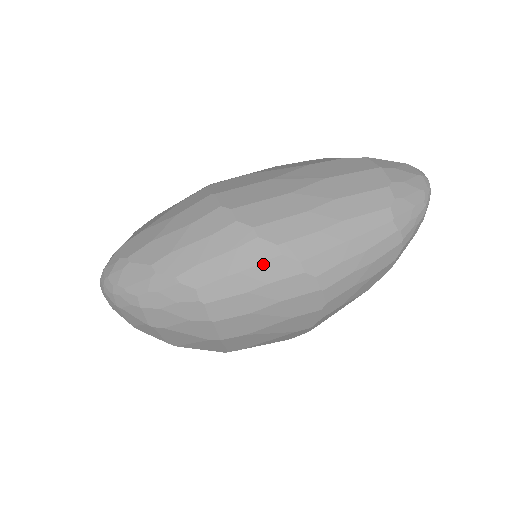
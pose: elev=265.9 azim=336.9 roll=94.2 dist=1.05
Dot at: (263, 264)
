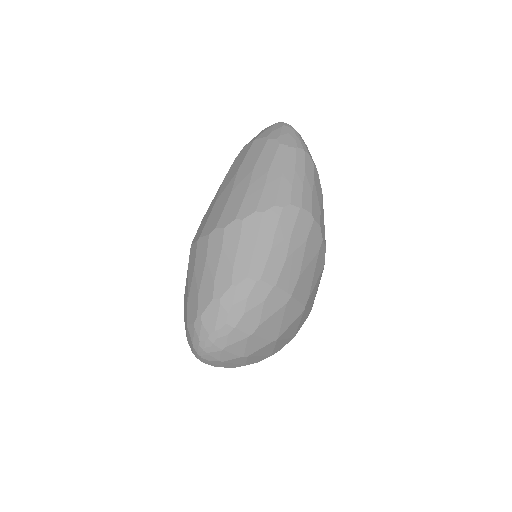
Dot at: (261, 227)
